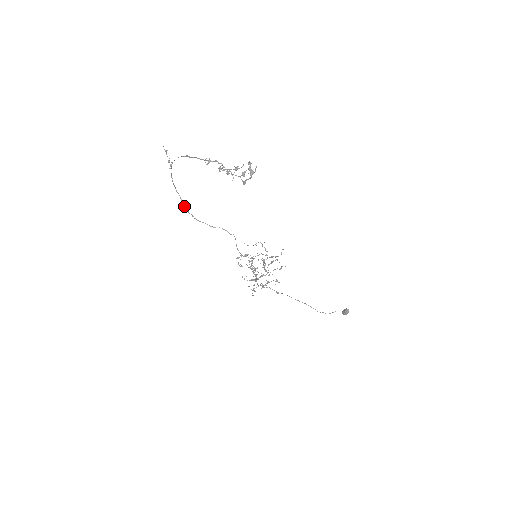
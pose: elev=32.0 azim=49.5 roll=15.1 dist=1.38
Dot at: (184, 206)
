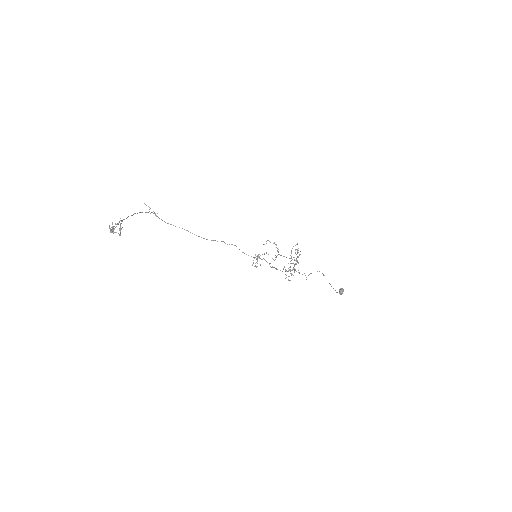
Dot at: occluded
